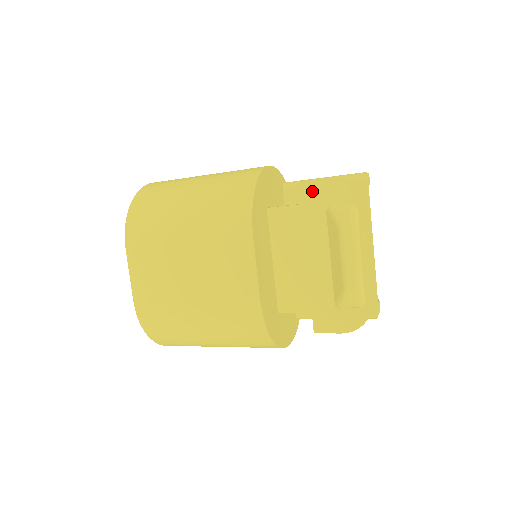
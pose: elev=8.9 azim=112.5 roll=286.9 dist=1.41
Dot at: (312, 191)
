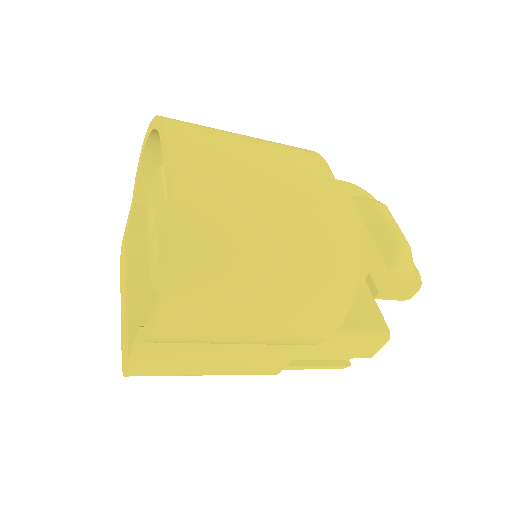
Dot at: occluded
